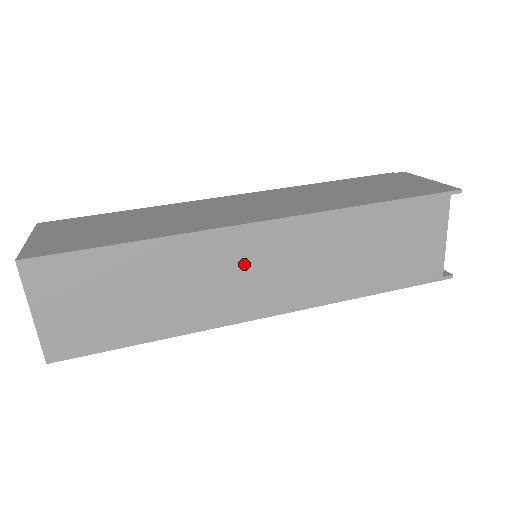
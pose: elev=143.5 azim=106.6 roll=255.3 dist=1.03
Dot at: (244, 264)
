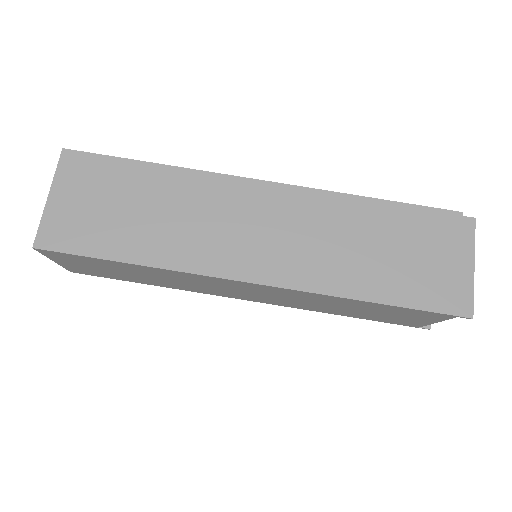
Dot at: (229, 287)
